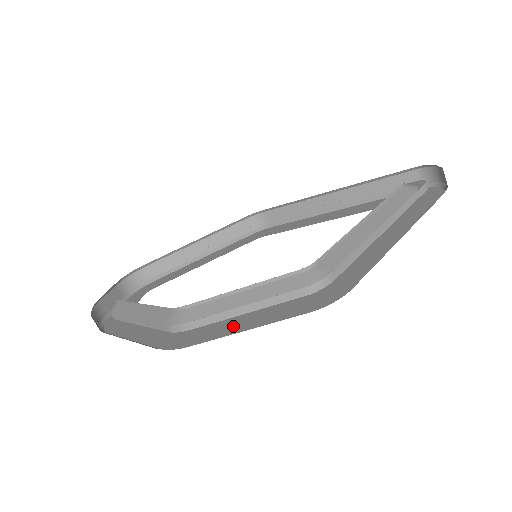
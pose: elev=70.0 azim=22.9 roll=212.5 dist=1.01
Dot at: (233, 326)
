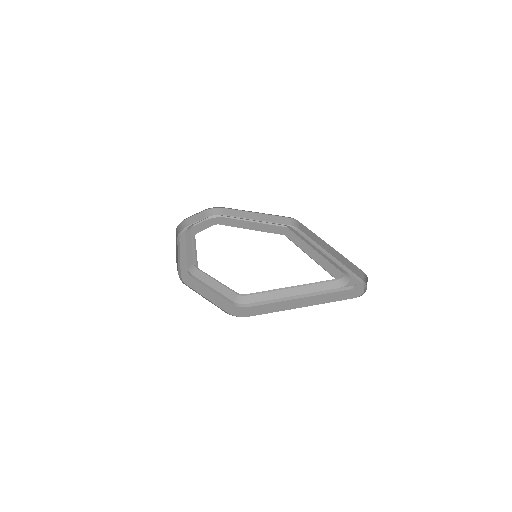
Dot at: (207, 291)
